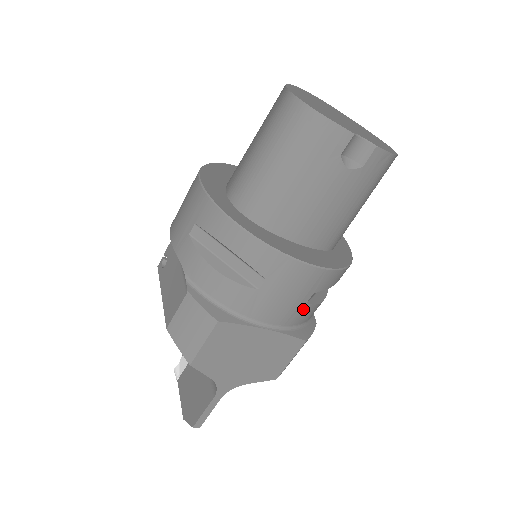
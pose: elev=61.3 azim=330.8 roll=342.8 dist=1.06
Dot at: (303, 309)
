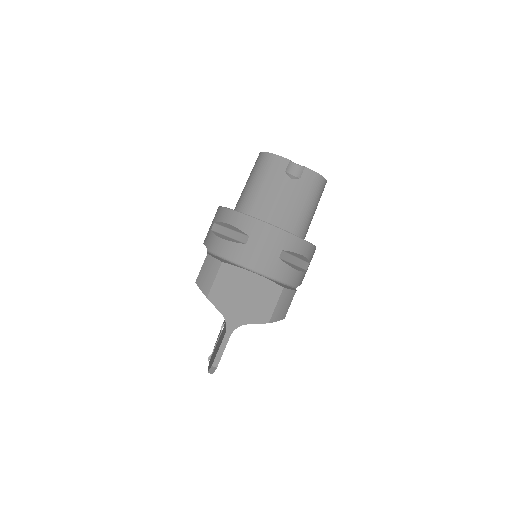
Dot at: (278, 264)
